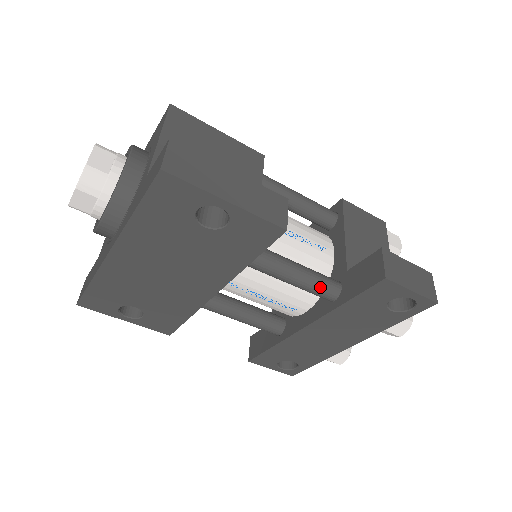
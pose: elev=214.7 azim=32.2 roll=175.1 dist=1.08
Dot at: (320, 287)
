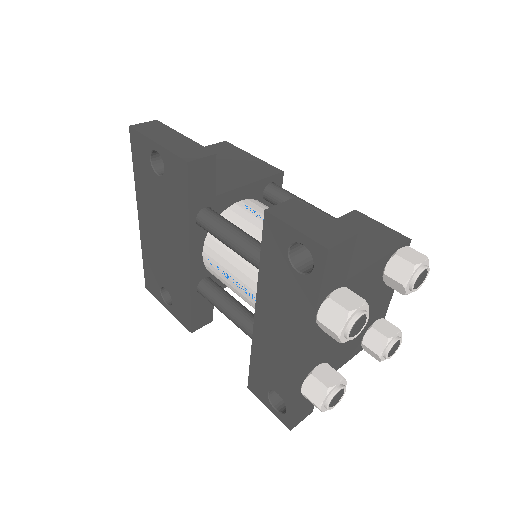
Dot at: (252, 252)
